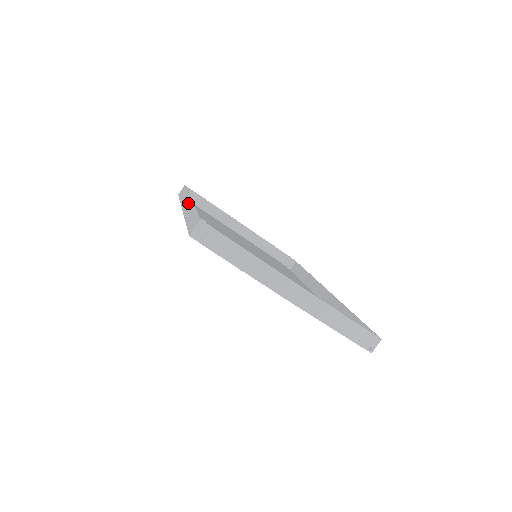
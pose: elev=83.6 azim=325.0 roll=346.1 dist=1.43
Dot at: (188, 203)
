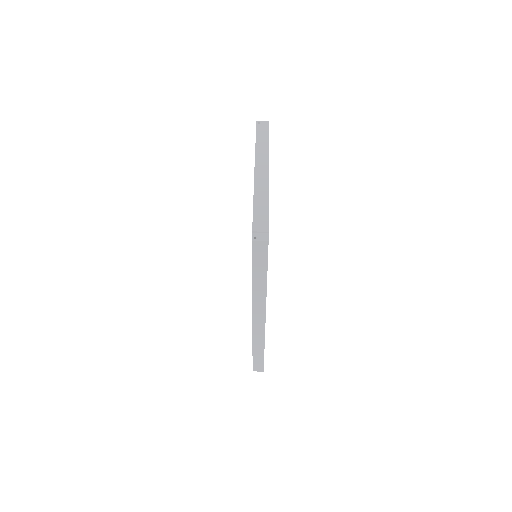
Dot at: occluded
